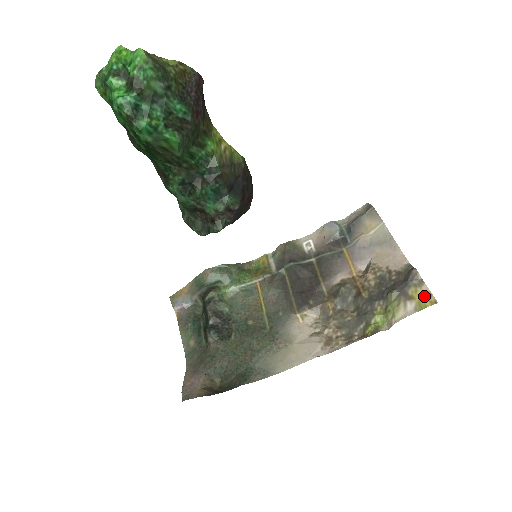
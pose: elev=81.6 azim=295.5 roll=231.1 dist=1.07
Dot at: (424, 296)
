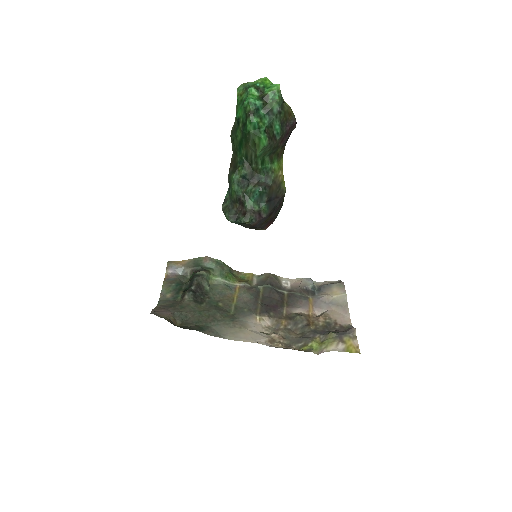
Dot at: (353, 345)
